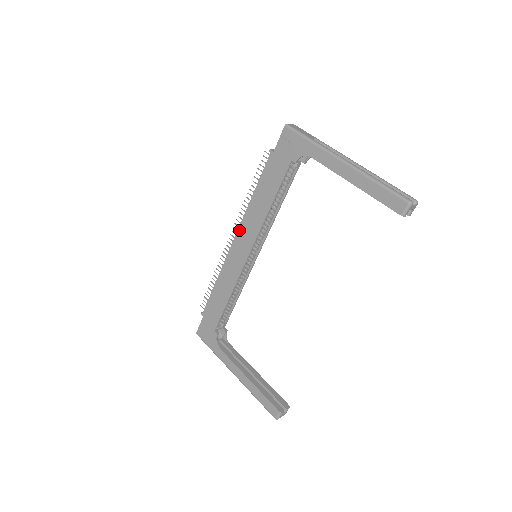
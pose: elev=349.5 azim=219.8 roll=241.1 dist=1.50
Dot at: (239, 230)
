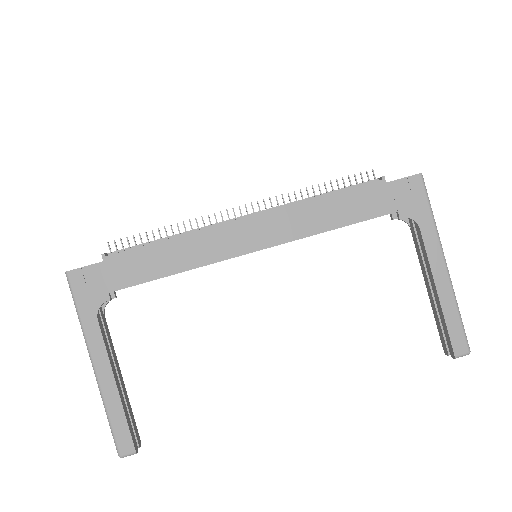
Dot at: (267, 214)
